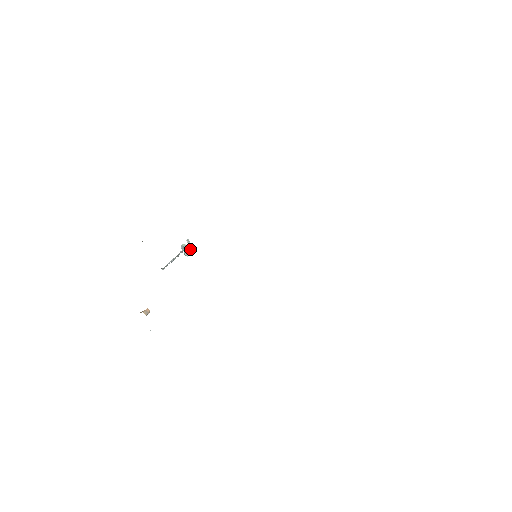
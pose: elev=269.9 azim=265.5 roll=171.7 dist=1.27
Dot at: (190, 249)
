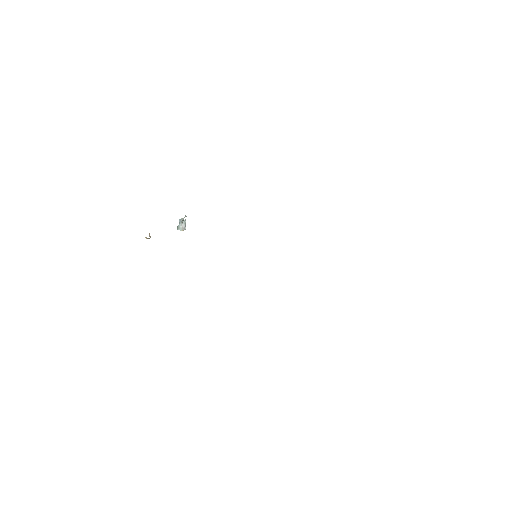
Dot at: (184, 226)
